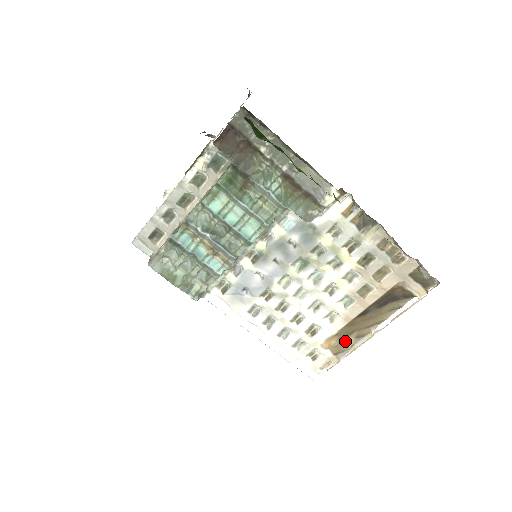
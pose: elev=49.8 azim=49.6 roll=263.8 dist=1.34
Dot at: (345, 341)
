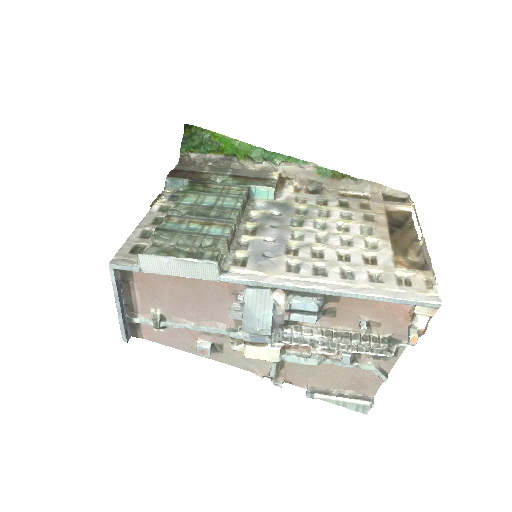
Dot at: (413, 262)
